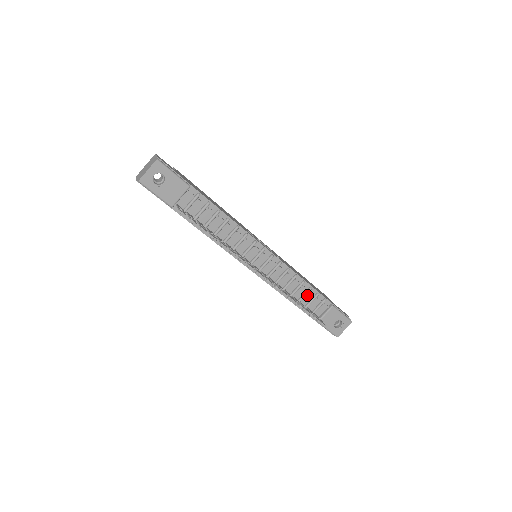
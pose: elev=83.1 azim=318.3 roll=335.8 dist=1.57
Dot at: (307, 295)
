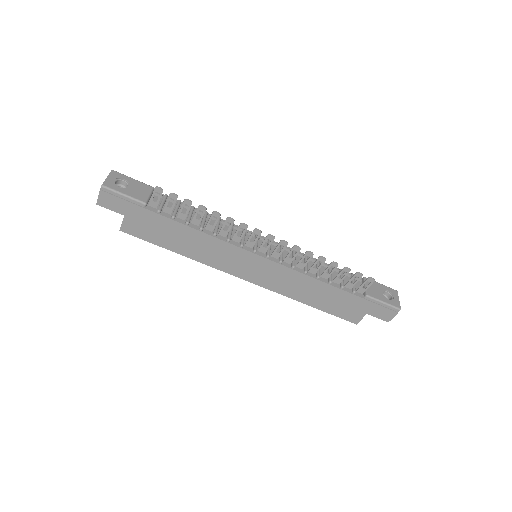
Dot at: (332, 273)
